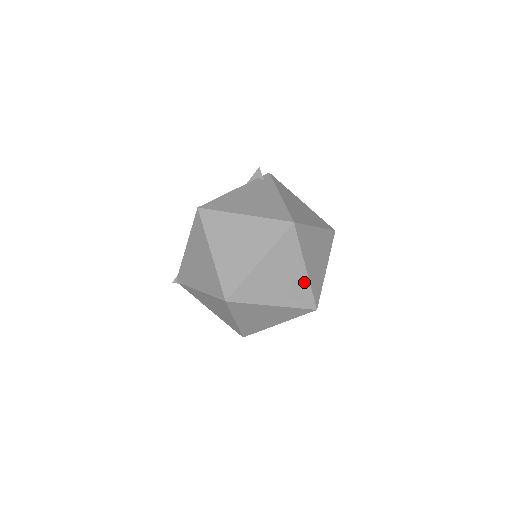
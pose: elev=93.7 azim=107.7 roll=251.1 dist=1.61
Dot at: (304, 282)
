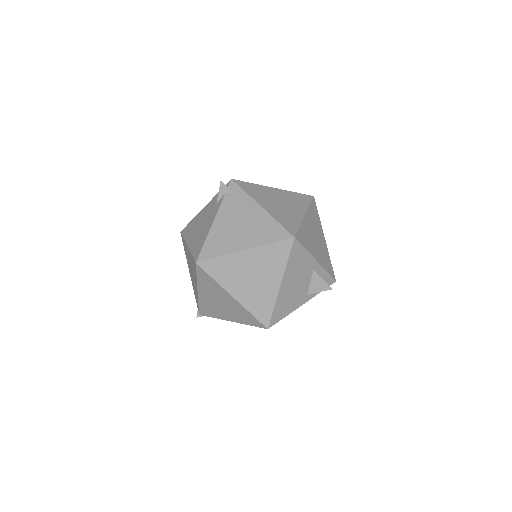
Dot at: (319, 271)
